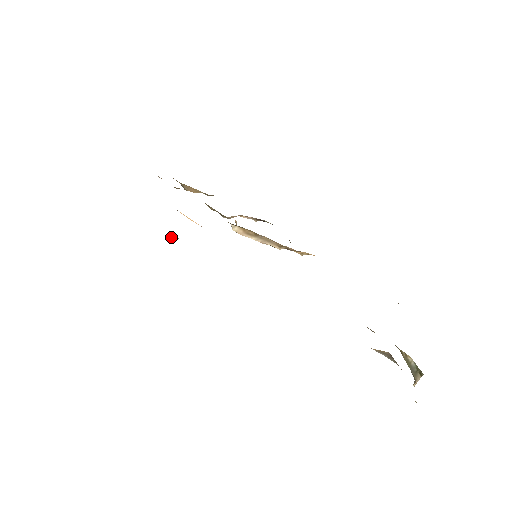
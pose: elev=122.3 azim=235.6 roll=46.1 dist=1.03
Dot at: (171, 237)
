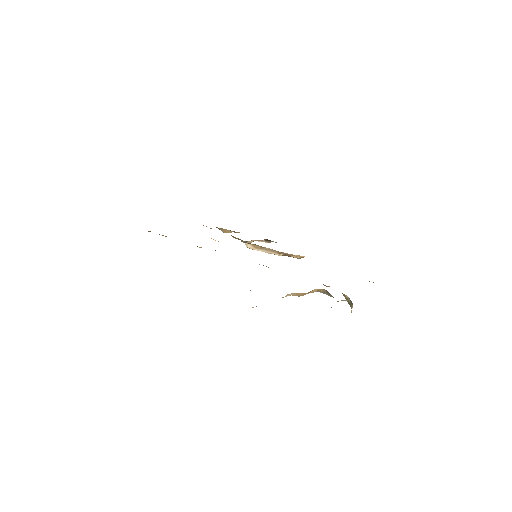
Dot at: occluded
